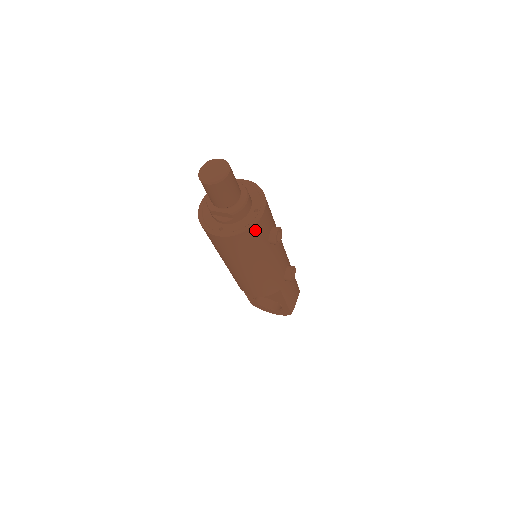
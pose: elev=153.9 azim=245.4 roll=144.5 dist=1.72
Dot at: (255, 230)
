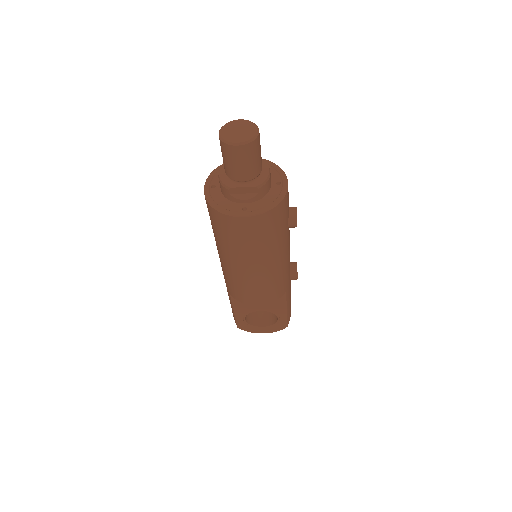
Dot at: (283, 205)
